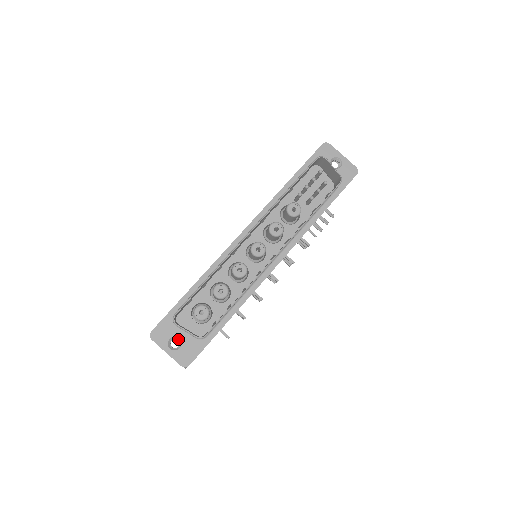
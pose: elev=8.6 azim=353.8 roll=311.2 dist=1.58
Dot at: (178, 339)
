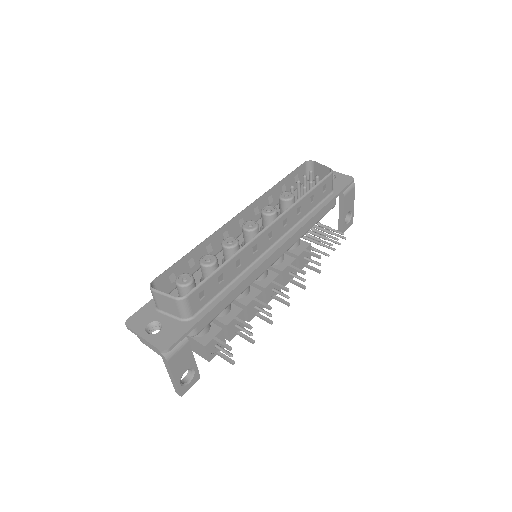
Dot at: (159, 324)
